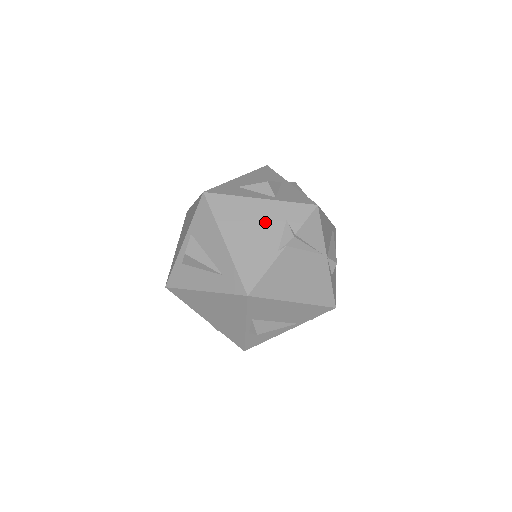
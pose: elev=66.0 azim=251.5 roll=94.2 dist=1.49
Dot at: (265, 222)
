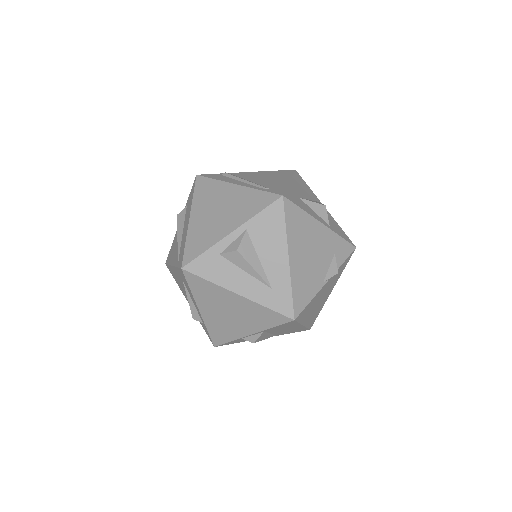
Dot at: (321, 249)
